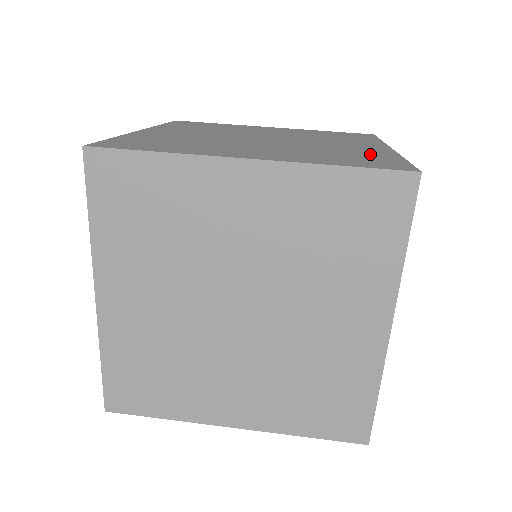
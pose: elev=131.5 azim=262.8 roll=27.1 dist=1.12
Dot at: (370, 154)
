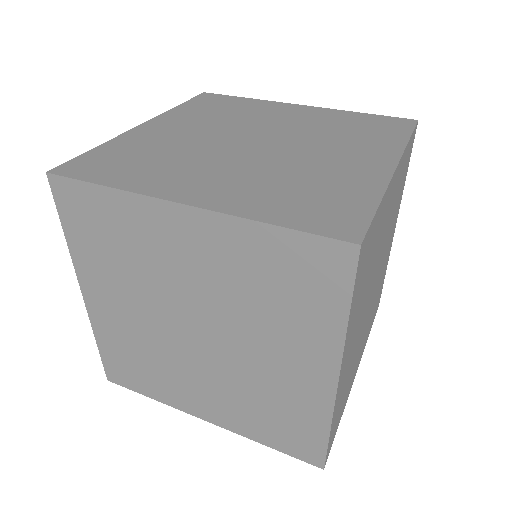
Dot at: (346, 188)
